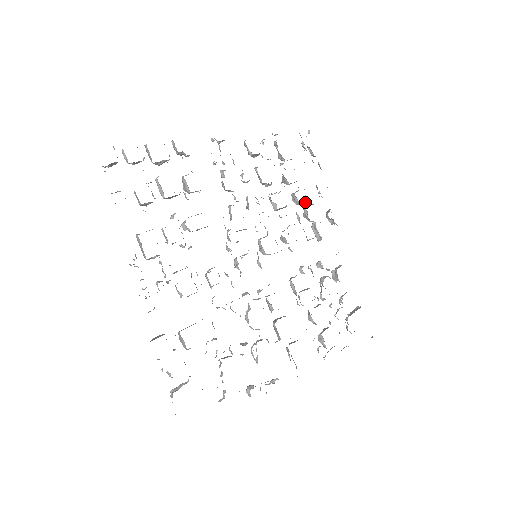
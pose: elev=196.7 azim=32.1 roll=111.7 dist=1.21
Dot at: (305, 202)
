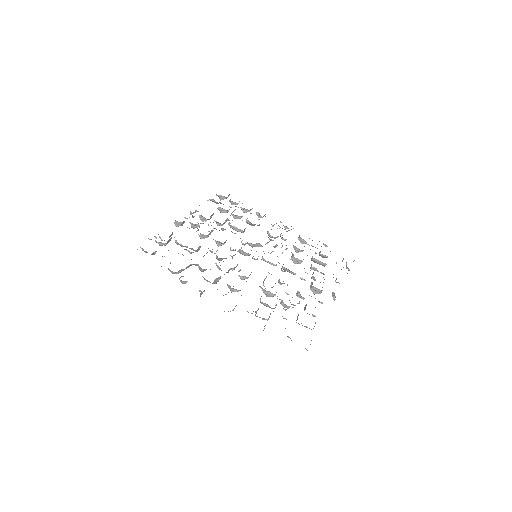
Dot at: (317, 270)
